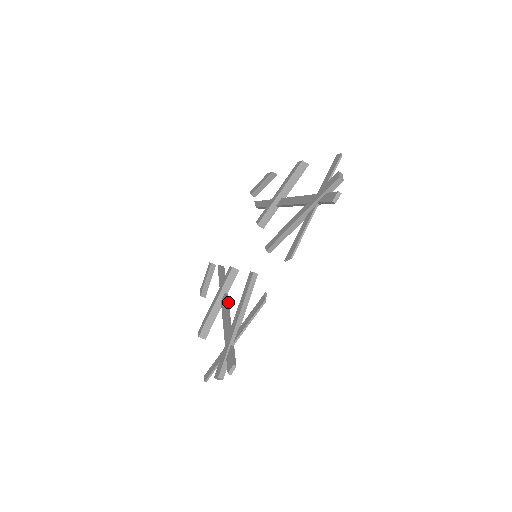
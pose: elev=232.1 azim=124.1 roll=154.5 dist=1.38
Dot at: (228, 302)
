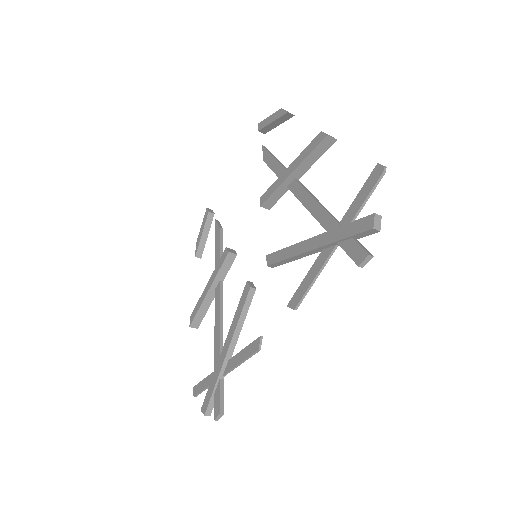
Dot at: (222, 298)
